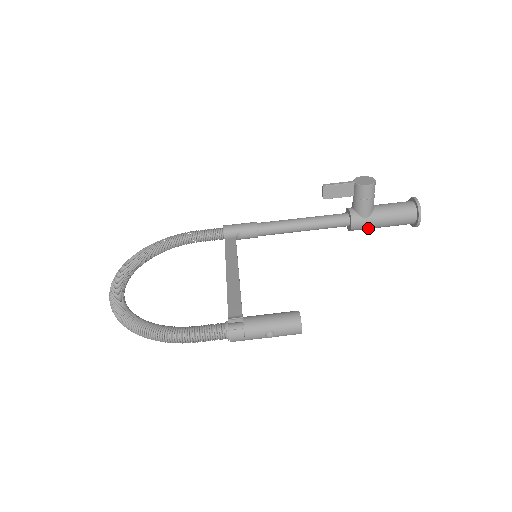
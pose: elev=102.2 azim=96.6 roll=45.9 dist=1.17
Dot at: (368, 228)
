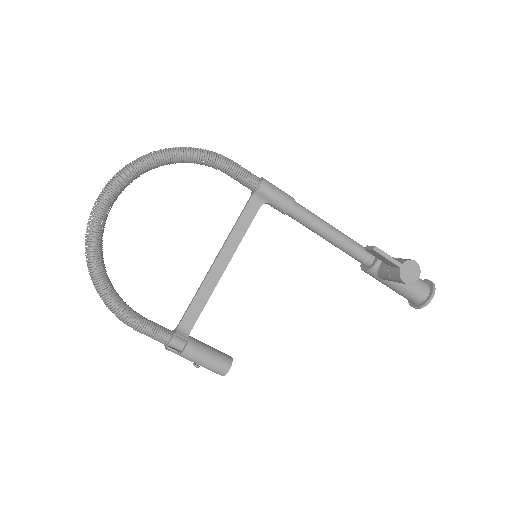
Dot at: occluded
